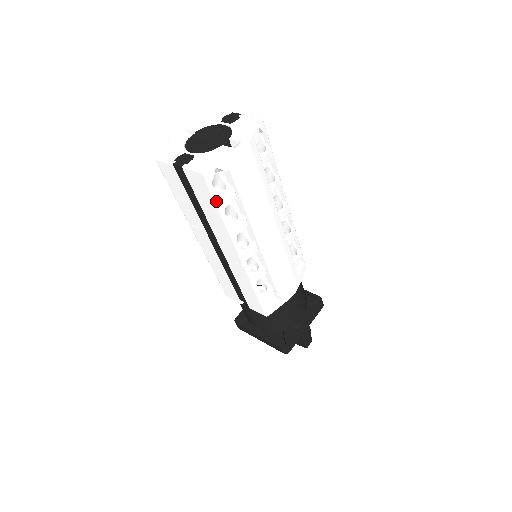
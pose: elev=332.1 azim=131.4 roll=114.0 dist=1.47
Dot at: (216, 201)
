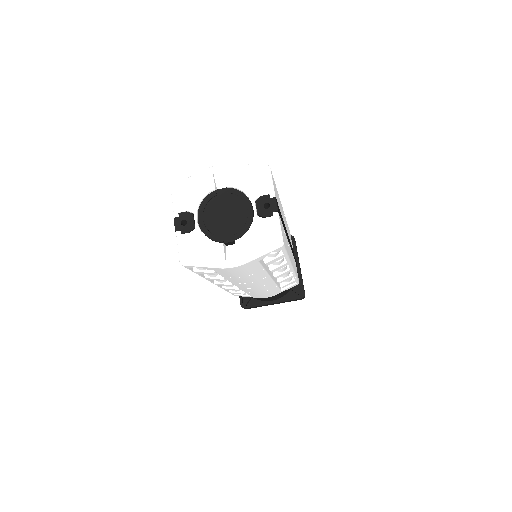
Dot at: (192, 271)
